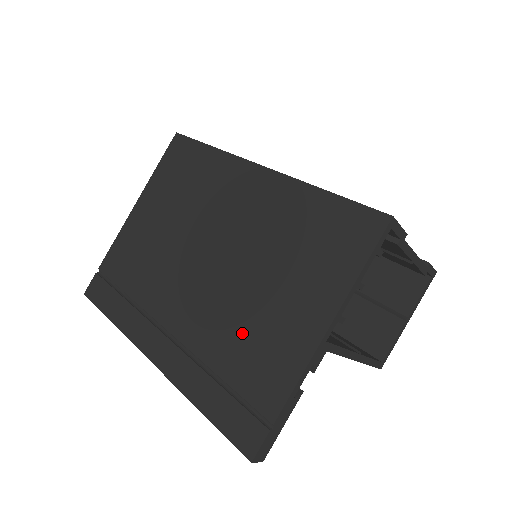
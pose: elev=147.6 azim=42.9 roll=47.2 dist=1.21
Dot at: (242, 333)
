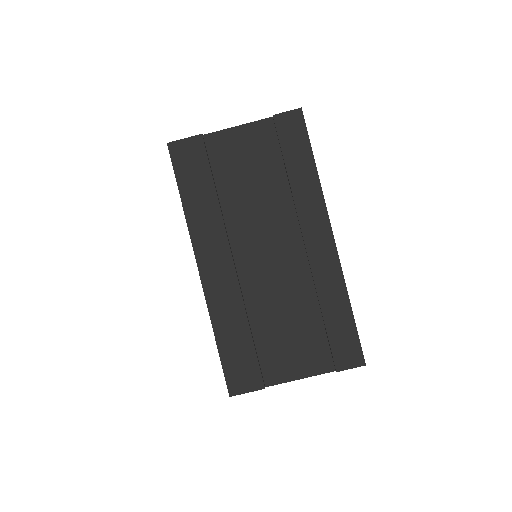
Dot at: occluded
